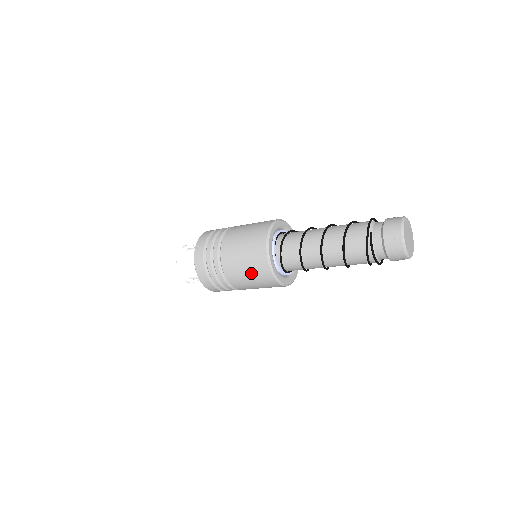
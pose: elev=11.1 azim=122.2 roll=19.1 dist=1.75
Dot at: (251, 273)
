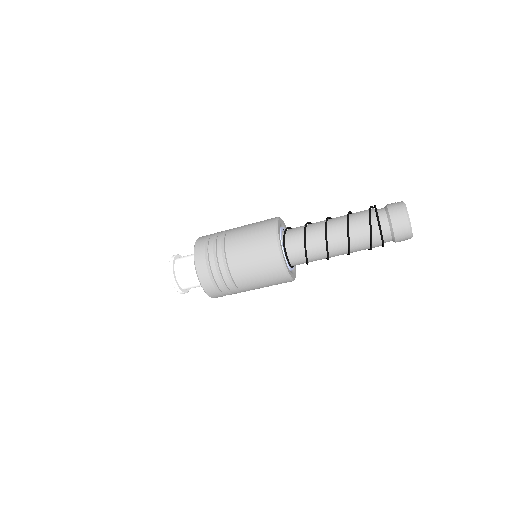
Dot at: (255, 226)
